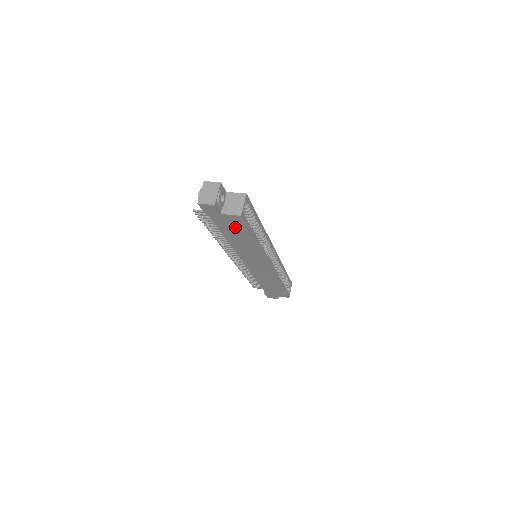
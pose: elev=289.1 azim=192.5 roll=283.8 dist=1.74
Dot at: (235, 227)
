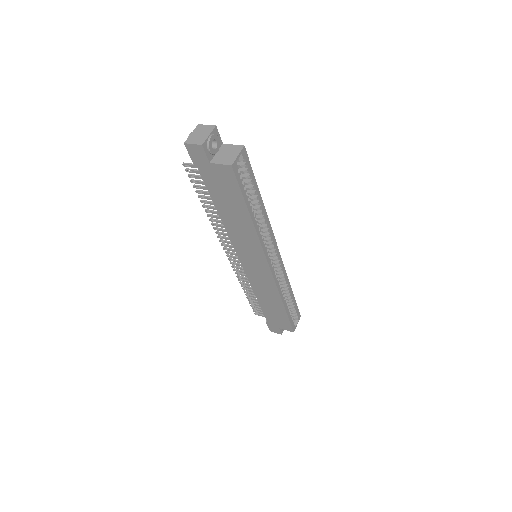
Dot at: (227, 189)
